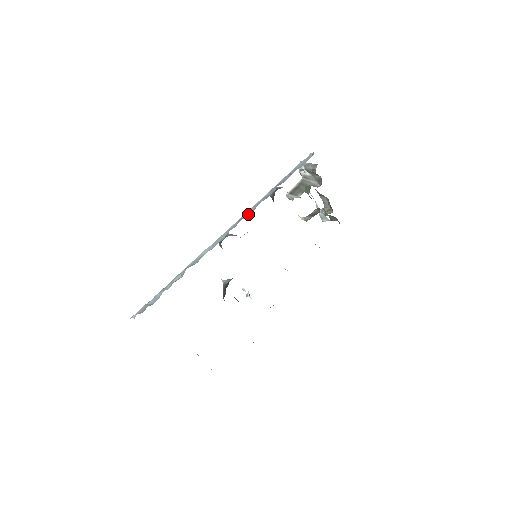
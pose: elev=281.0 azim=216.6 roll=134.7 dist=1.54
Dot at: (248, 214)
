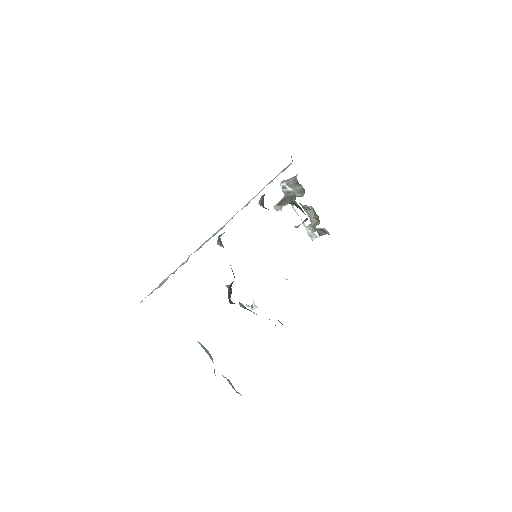
Dot at: occluded
